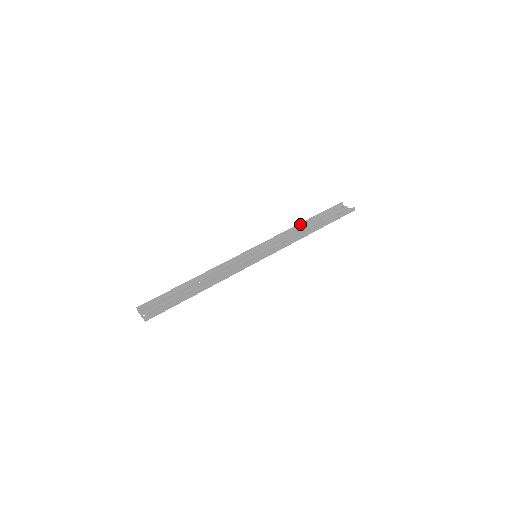
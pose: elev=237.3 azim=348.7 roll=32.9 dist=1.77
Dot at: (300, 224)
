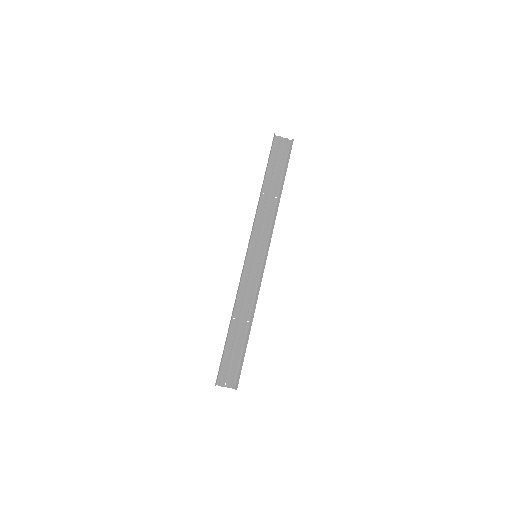
Dot at: (261, 190)
